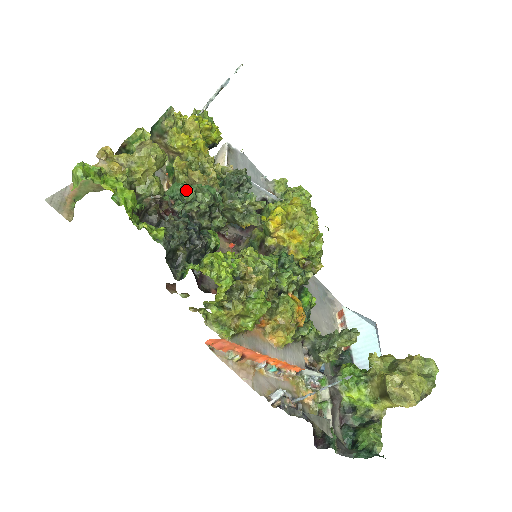
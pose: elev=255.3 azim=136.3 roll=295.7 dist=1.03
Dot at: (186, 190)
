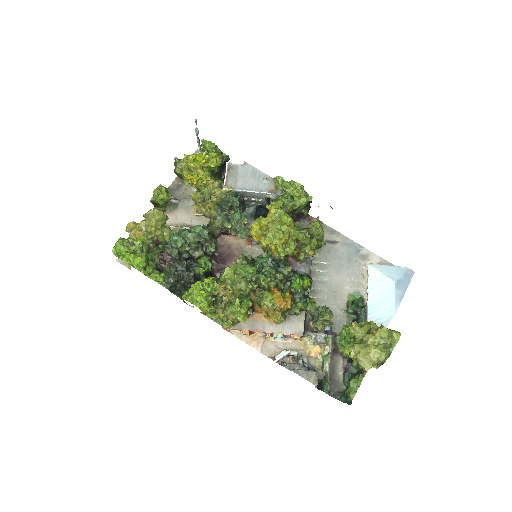
Dot at: (177, 239)
